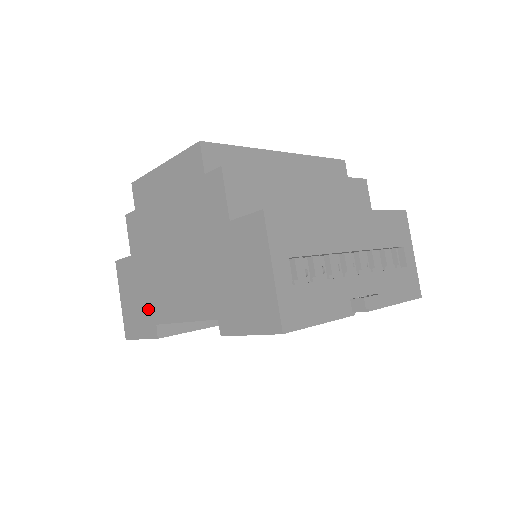
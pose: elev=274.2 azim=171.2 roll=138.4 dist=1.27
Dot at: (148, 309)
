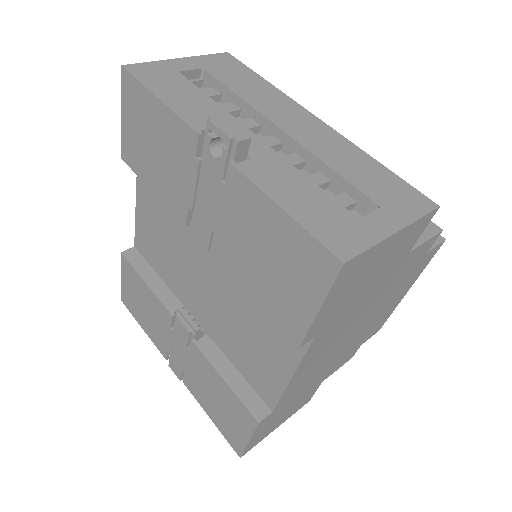
Dot at: occluded
